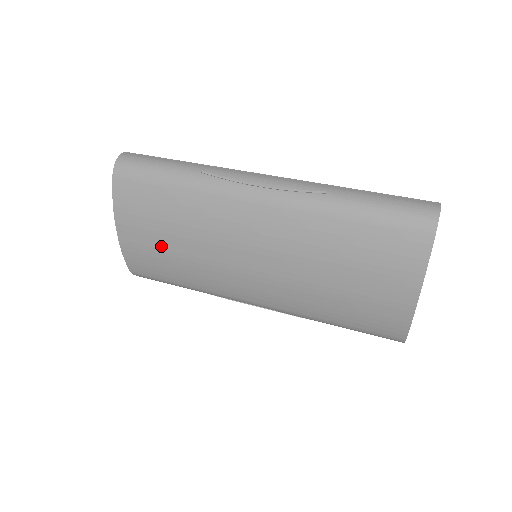
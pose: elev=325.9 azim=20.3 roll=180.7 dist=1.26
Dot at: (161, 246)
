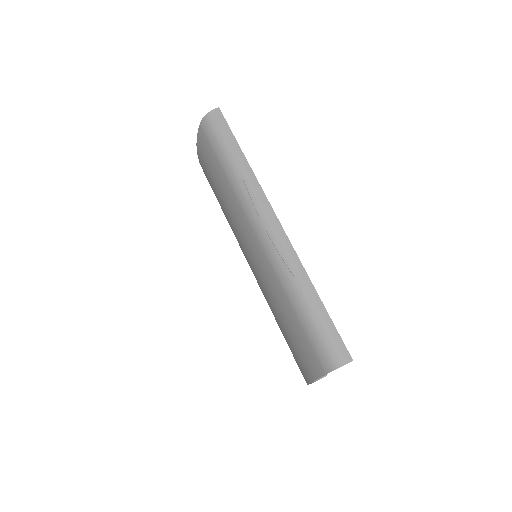
Dot at: (215, 192)
